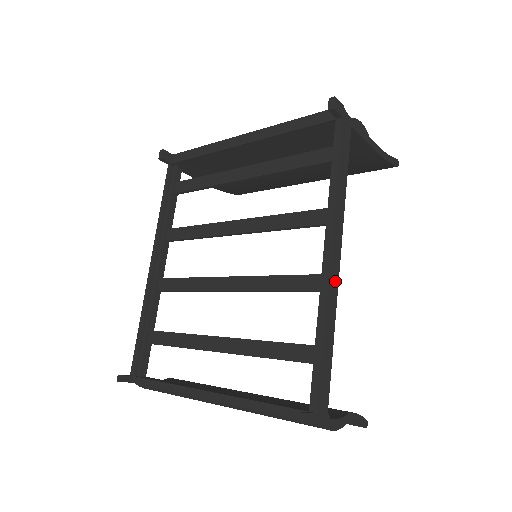
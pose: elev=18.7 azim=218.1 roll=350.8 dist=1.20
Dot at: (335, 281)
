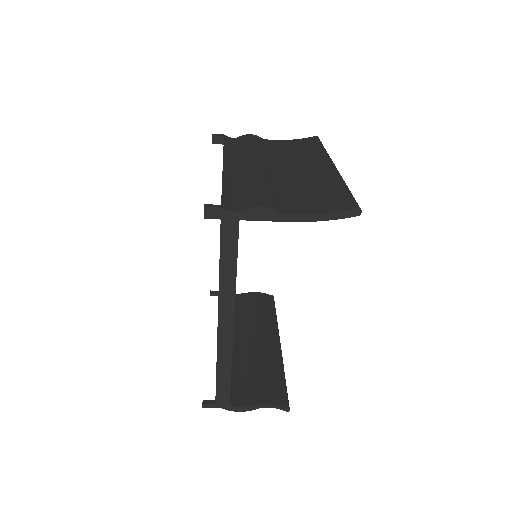
Dot at: (228, 339)
